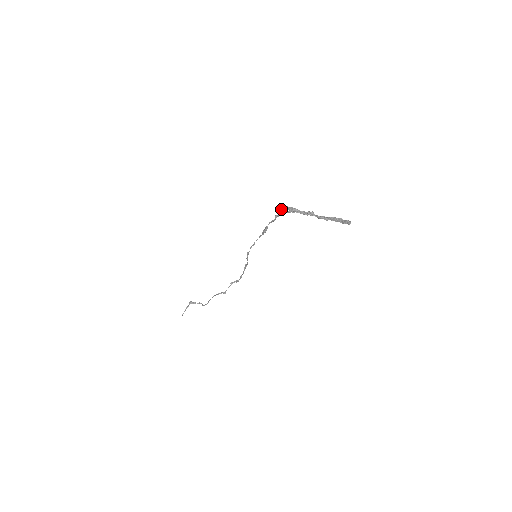
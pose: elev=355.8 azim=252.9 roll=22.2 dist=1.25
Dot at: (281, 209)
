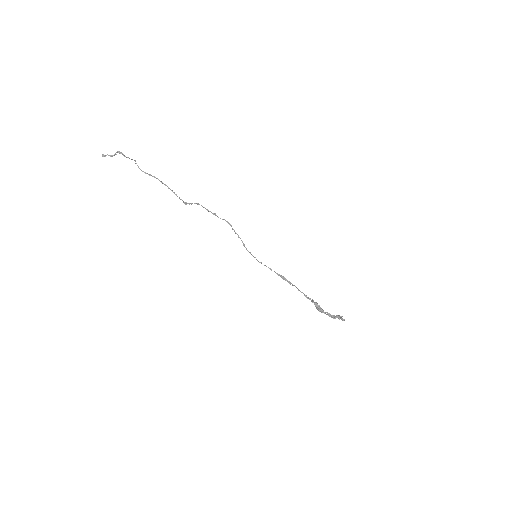
Dot at: (315, 306)
